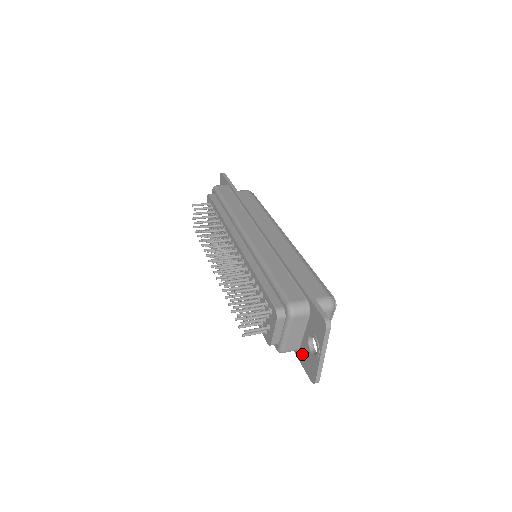
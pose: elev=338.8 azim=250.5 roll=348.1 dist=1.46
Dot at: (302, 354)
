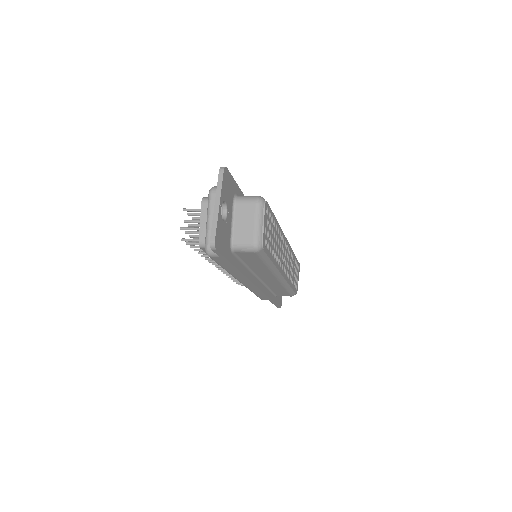
Dot at: occluded
